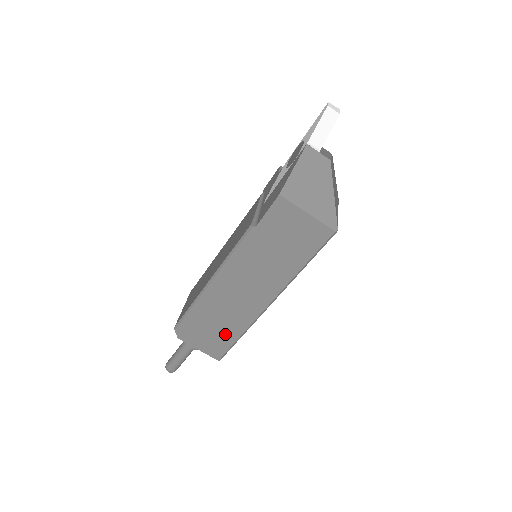
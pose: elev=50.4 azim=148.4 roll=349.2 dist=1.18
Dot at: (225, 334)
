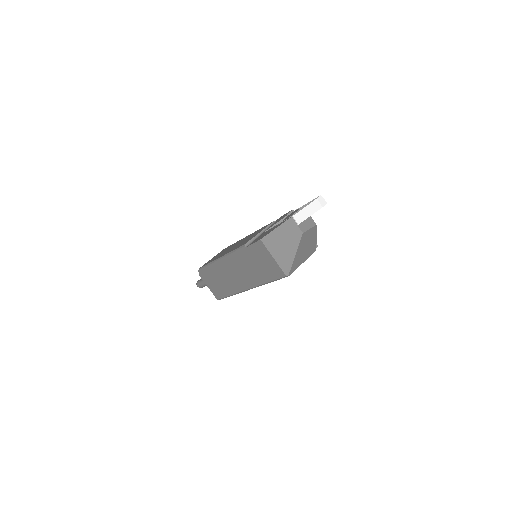
Dot at: (223, 289)
